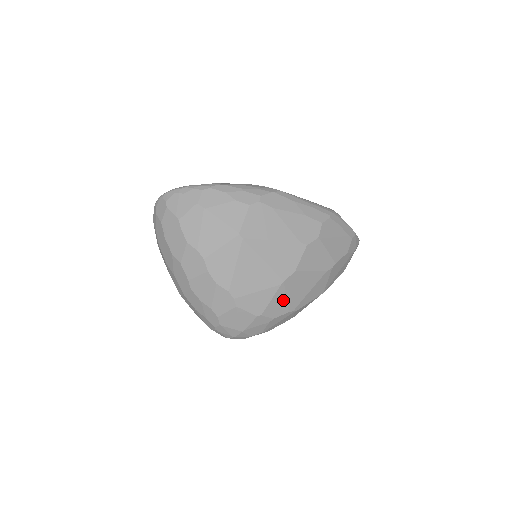
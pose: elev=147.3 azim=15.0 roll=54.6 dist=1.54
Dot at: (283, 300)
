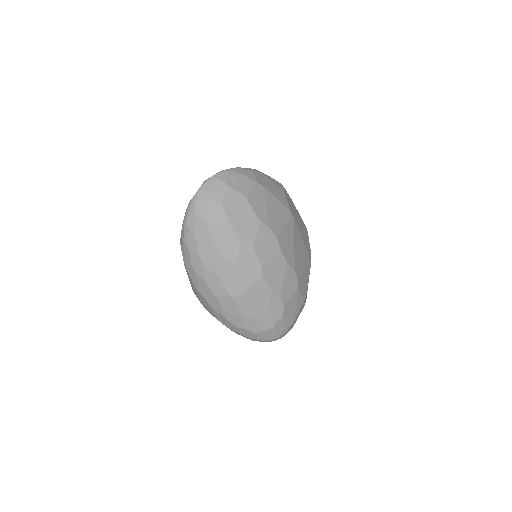
Dot at: occluded
